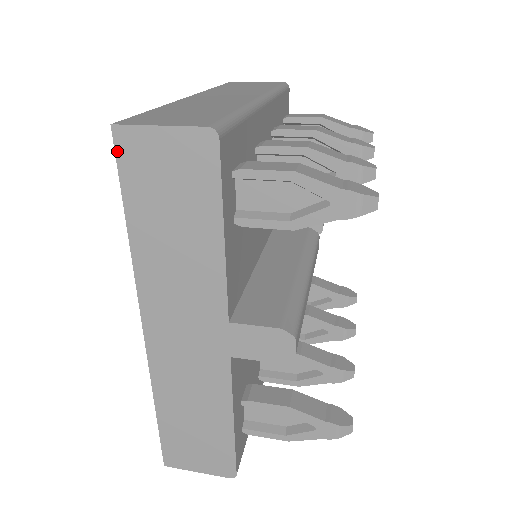
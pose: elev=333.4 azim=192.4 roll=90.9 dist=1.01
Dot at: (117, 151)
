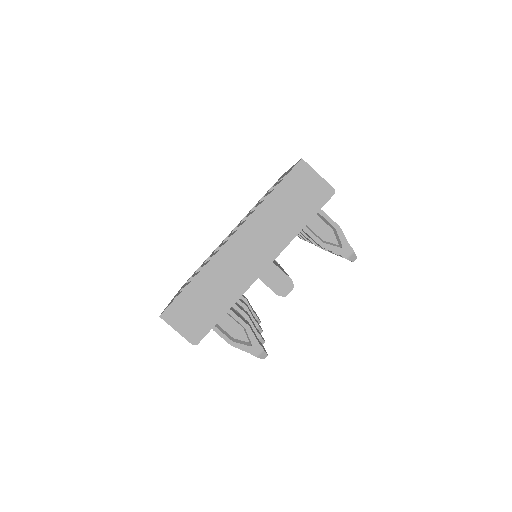
Dot at: (295, 167)
